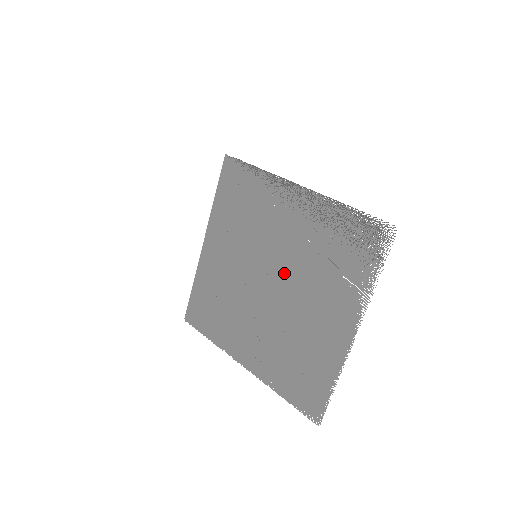
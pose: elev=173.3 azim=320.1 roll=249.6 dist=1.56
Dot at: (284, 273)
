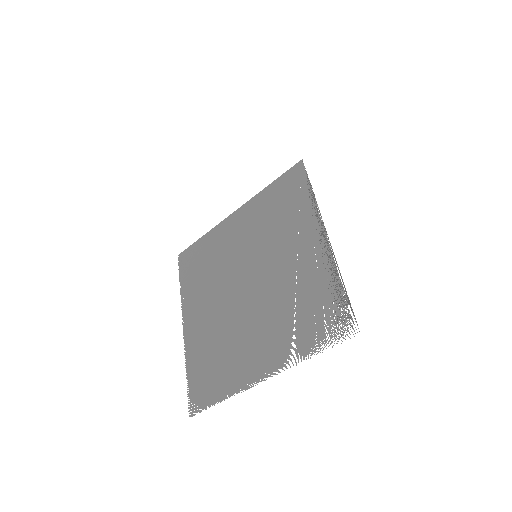
Dot at: (262, 287)
